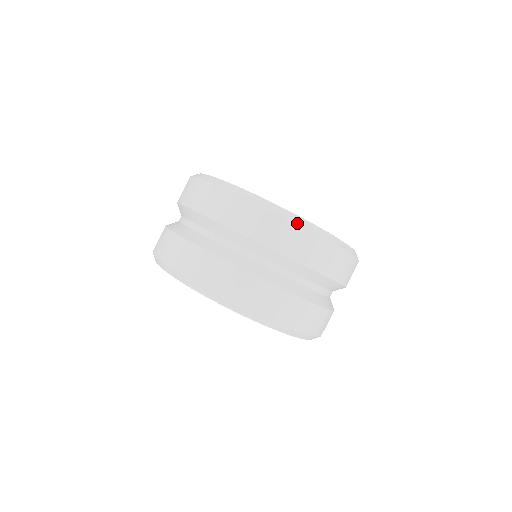
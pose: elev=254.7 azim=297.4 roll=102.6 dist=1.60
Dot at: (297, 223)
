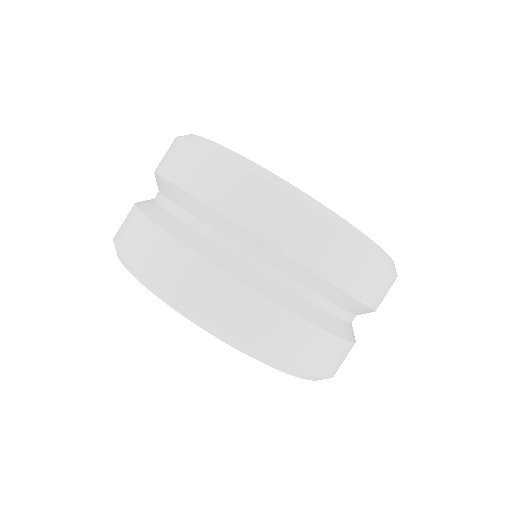
Dot at: (342, 230)
